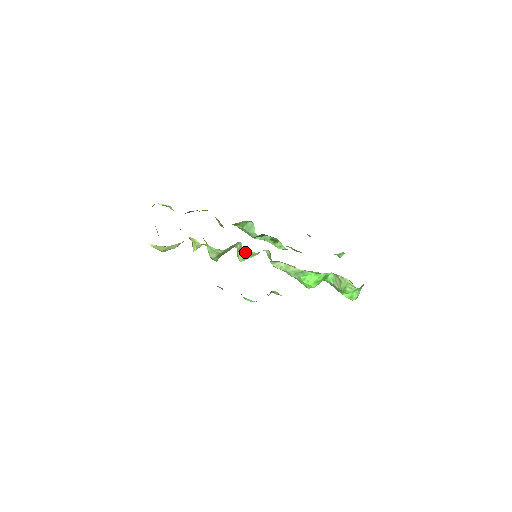
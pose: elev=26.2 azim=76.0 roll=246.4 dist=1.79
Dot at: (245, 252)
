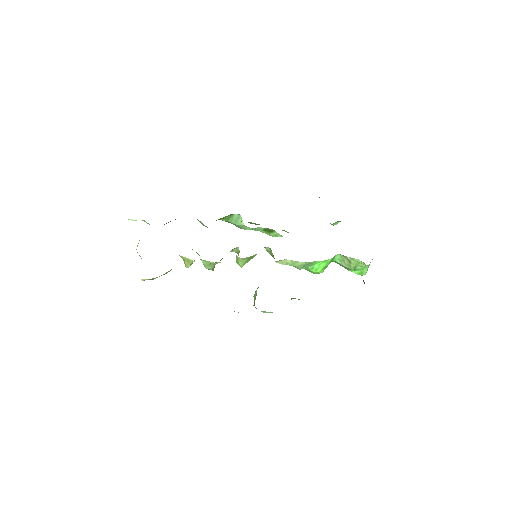
Dot at: (246, 258)
